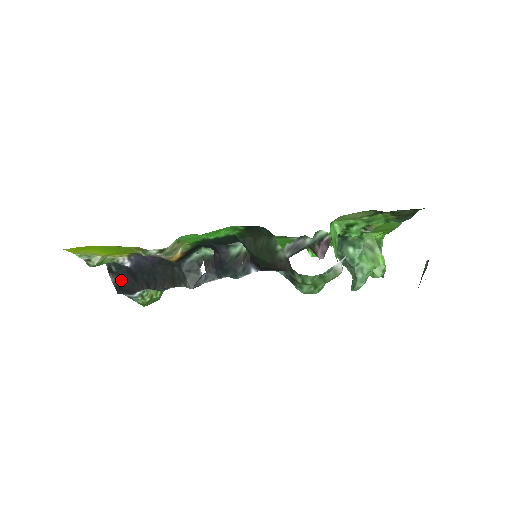
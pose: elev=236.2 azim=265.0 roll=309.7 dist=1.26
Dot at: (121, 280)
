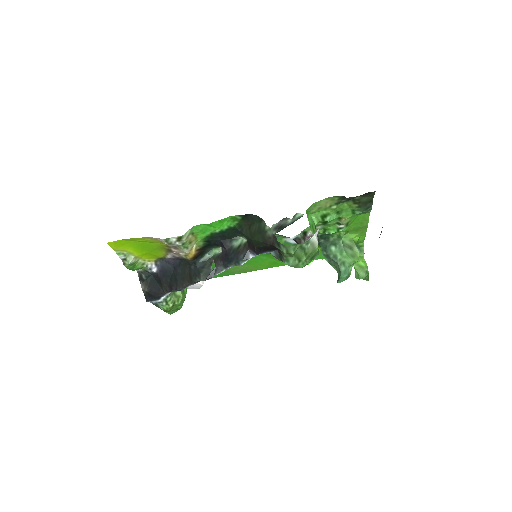
Dot at: (149, 287)
